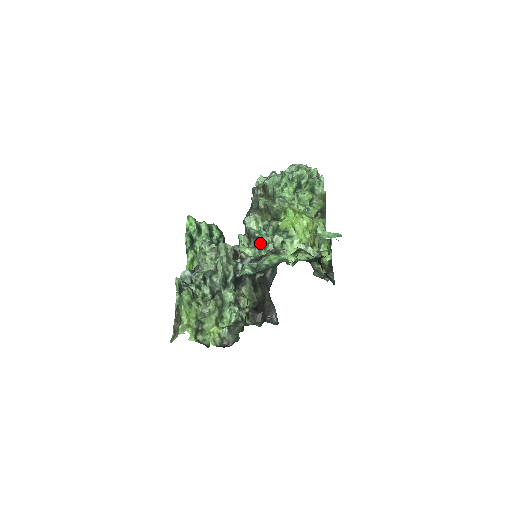
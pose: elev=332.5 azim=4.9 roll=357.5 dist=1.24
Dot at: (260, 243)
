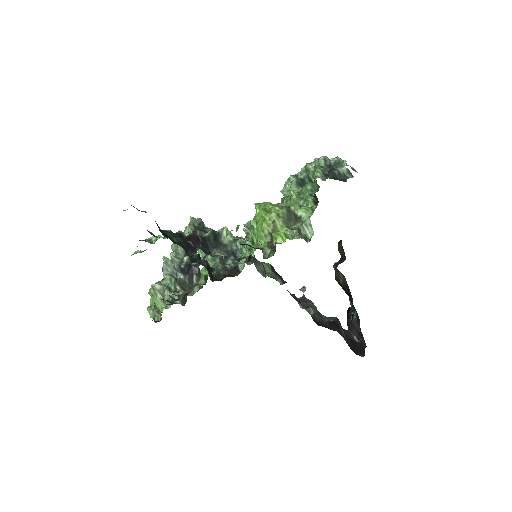
Dot at: (240, 242)
